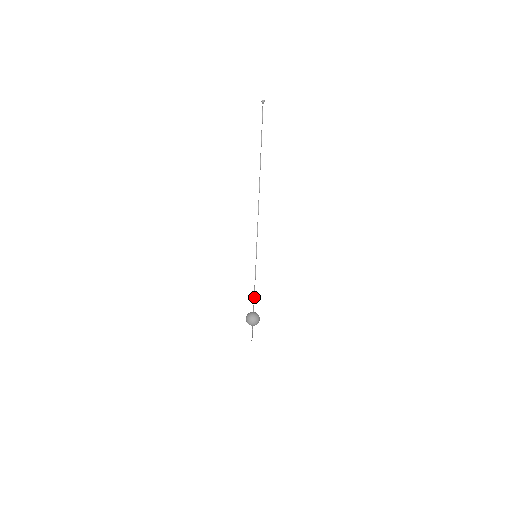
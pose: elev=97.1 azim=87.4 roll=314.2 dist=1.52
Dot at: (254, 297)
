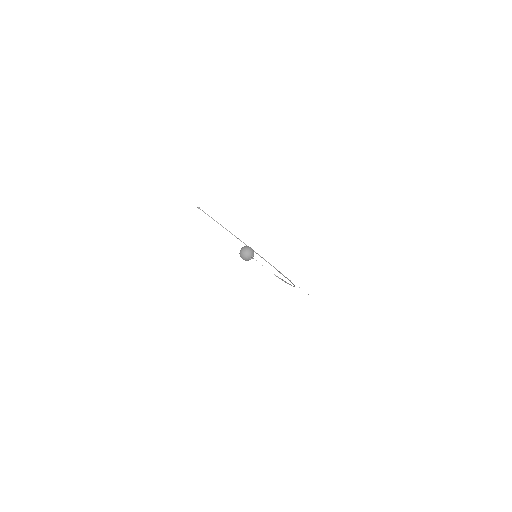
Dot at: occluded
